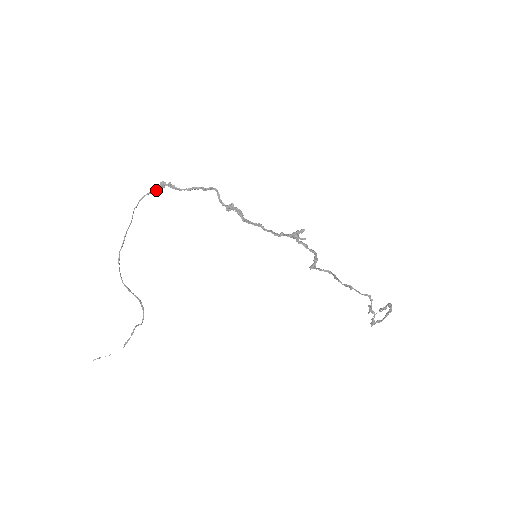
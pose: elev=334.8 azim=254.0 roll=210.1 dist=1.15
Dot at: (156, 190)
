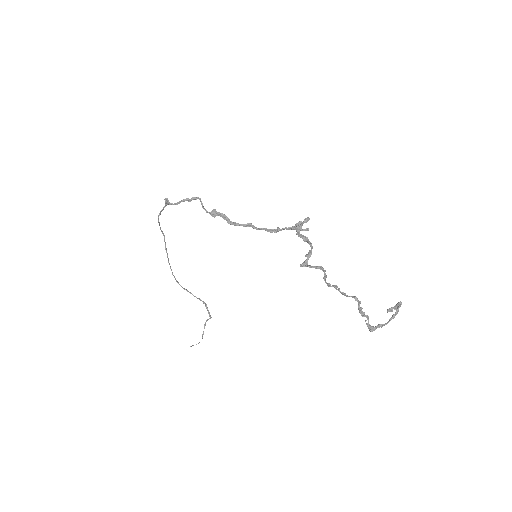
Dot at: (165, 206)
